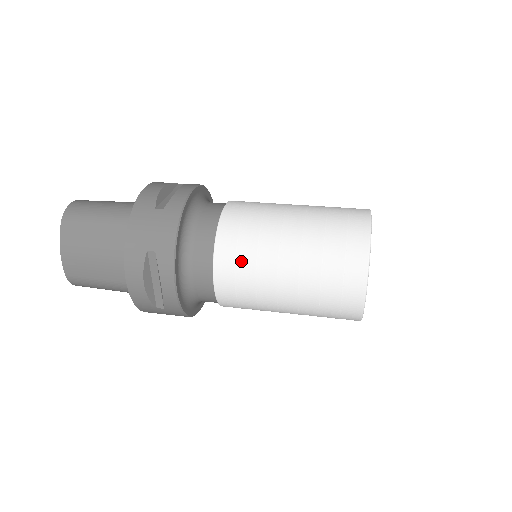
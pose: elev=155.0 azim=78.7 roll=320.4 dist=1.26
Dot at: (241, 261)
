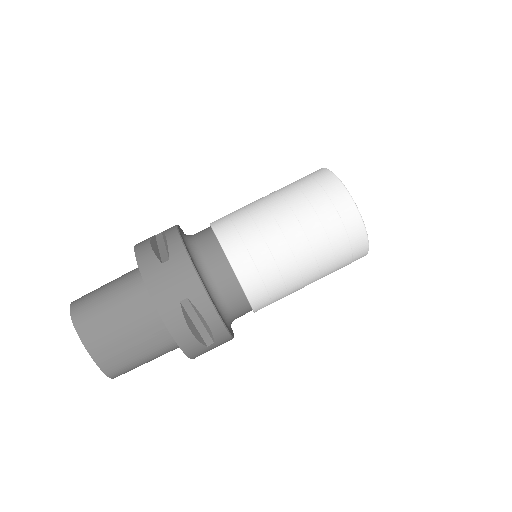
Dot at: (259, 263)
